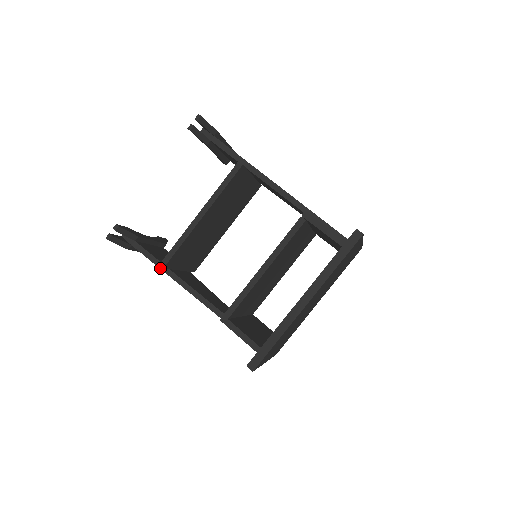
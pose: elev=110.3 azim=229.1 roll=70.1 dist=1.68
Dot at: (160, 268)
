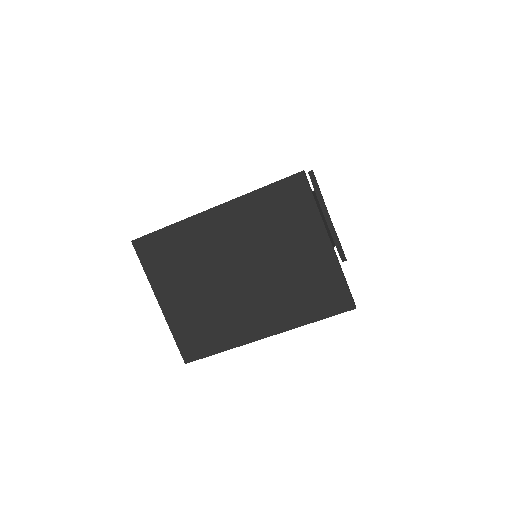
Dot at: occluded
